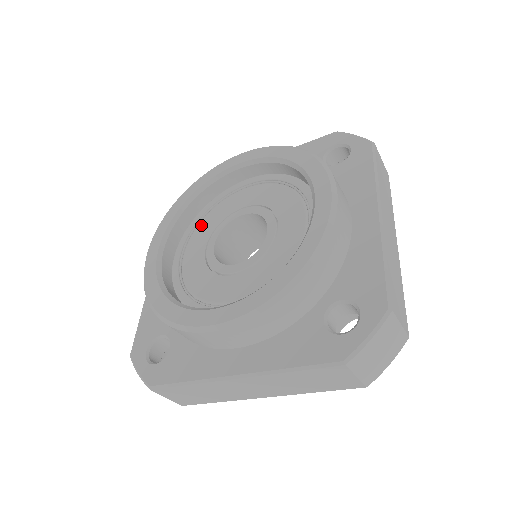
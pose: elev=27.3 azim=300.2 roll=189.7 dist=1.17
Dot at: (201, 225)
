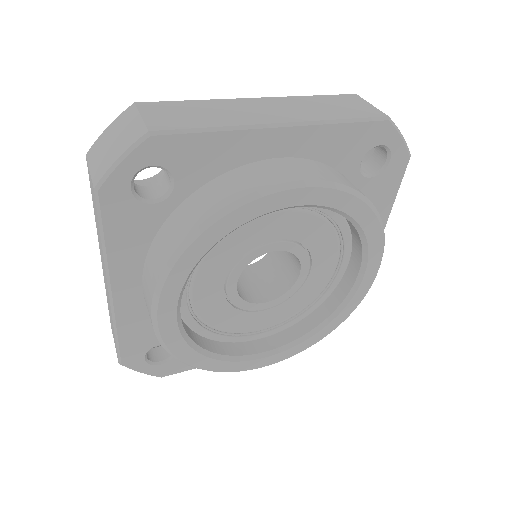
Dot at: (213, 257)
